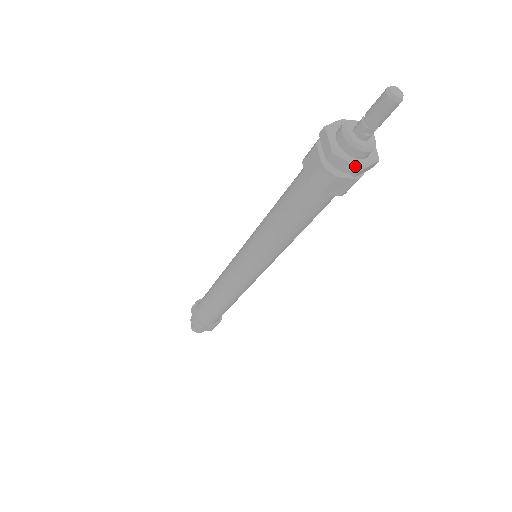
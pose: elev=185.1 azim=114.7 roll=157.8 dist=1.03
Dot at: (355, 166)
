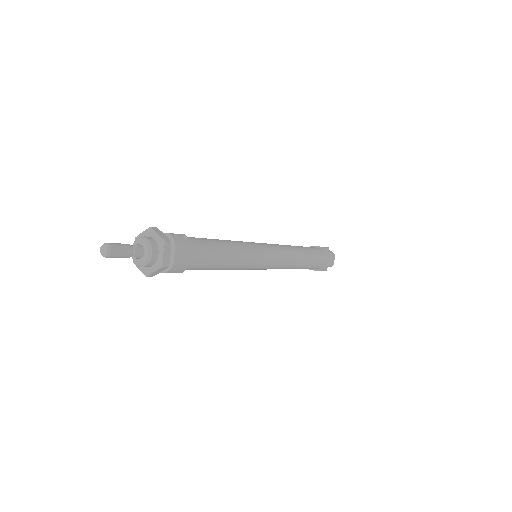
Dot at: (143, 273)
